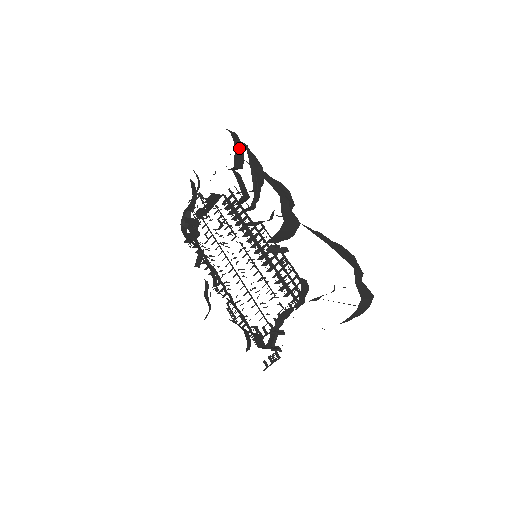
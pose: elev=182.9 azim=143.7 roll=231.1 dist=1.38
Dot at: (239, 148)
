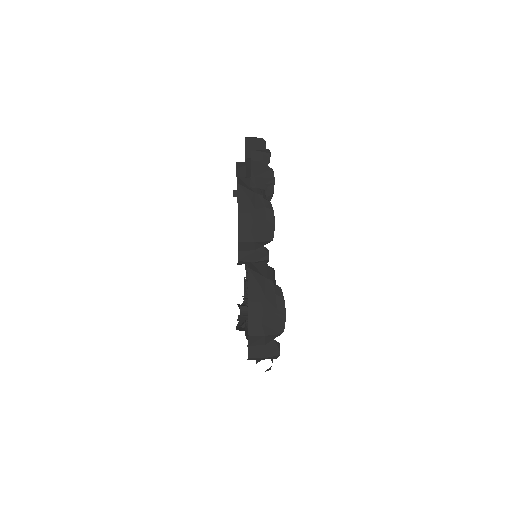
Dot at: (256, 159)
